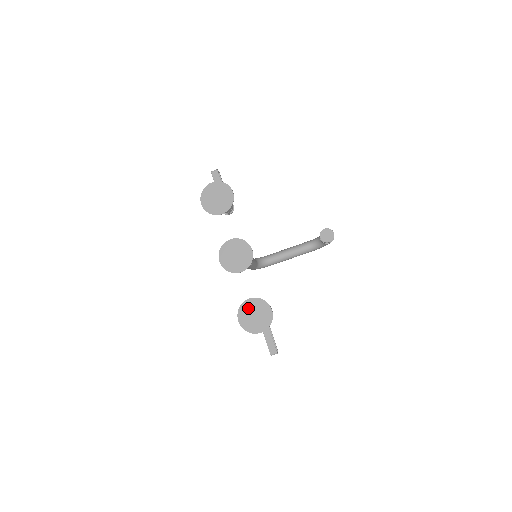
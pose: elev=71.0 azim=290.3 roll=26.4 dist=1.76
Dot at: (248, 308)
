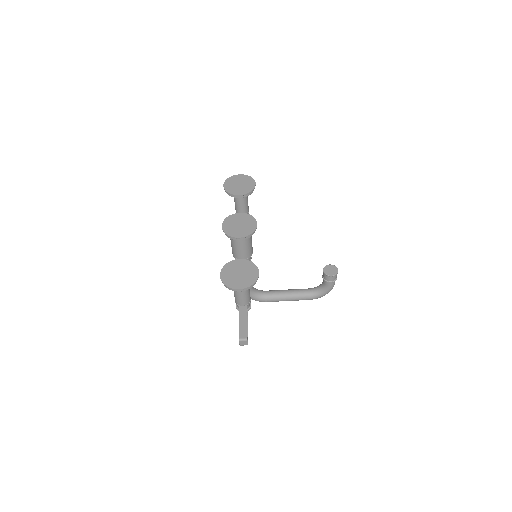
Dot at: (235, 266)
